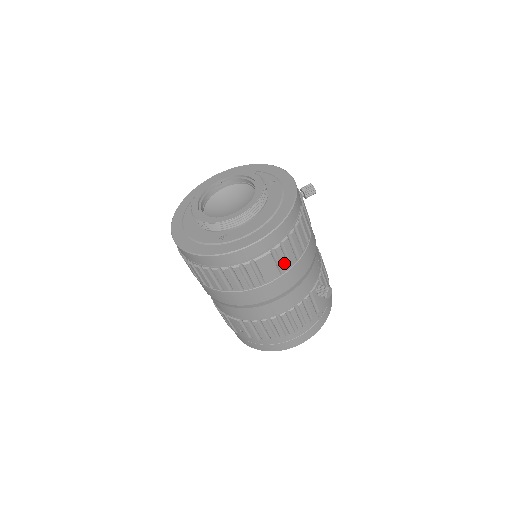
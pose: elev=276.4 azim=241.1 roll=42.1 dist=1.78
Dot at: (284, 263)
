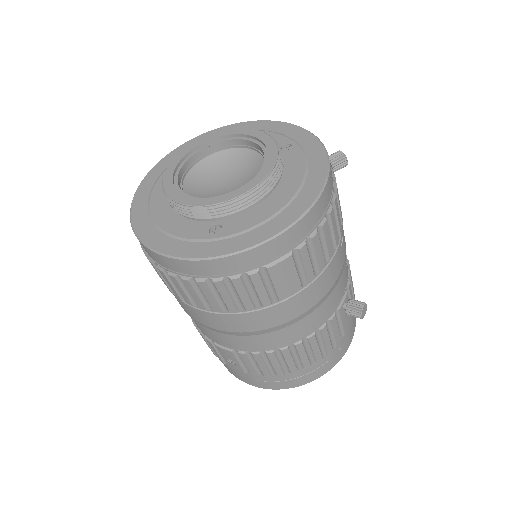
Dot at: (309, 270)
